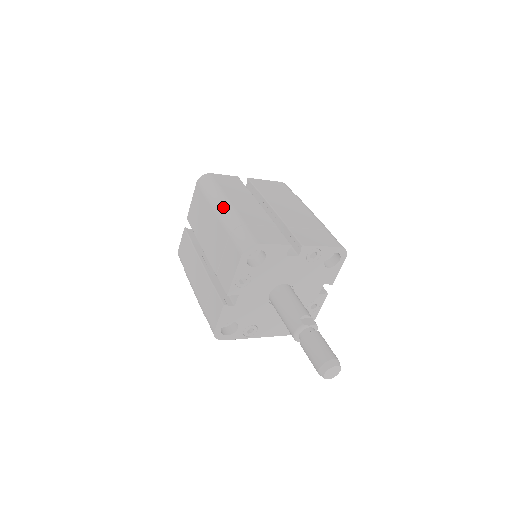
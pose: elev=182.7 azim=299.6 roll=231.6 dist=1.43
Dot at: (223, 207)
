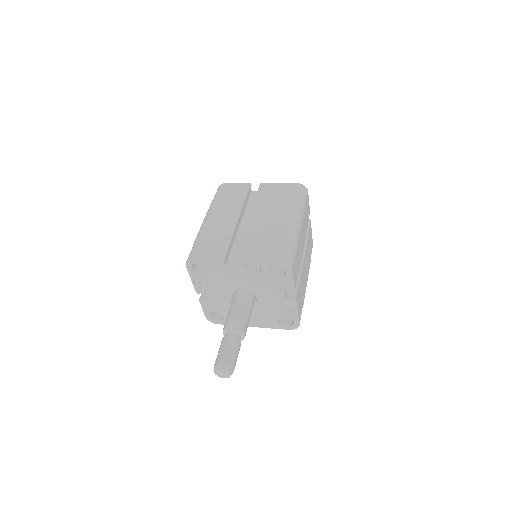
Dot at: (204, 220)
